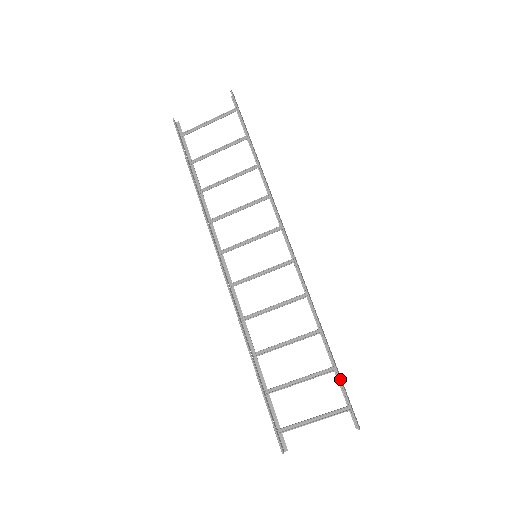
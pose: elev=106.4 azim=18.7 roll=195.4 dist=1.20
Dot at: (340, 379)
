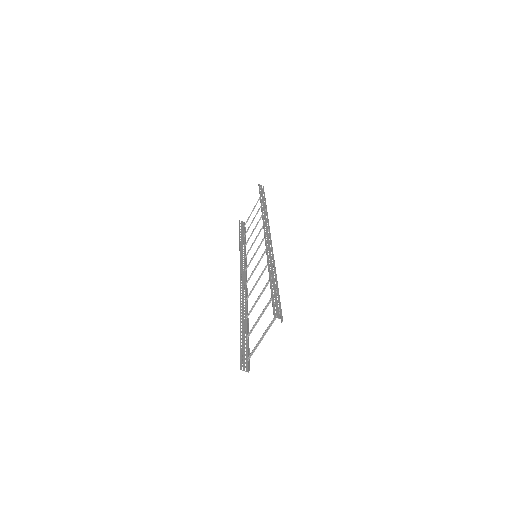
Dot at: (271, 291)
